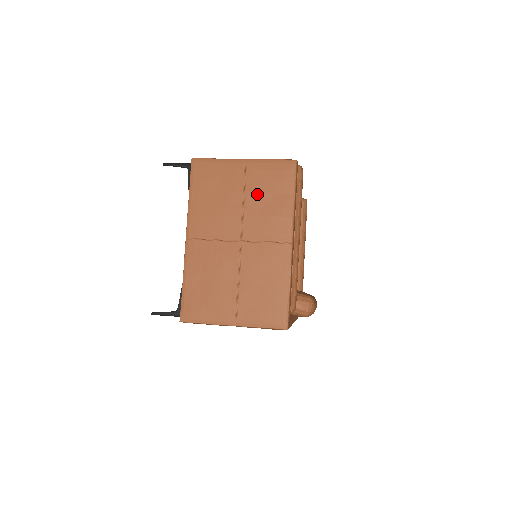
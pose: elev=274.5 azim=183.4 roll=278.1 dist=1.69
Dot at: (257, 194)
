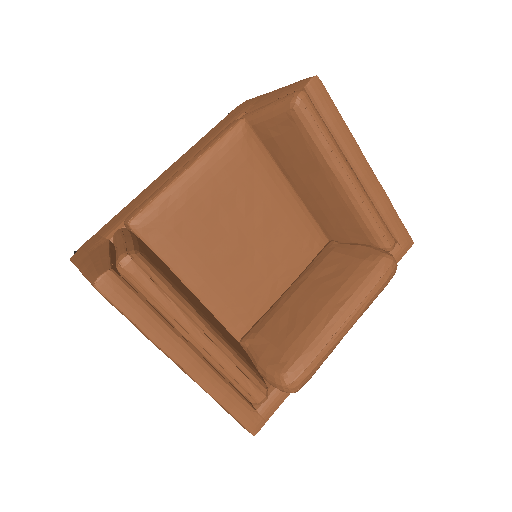
Dot at: occluded
